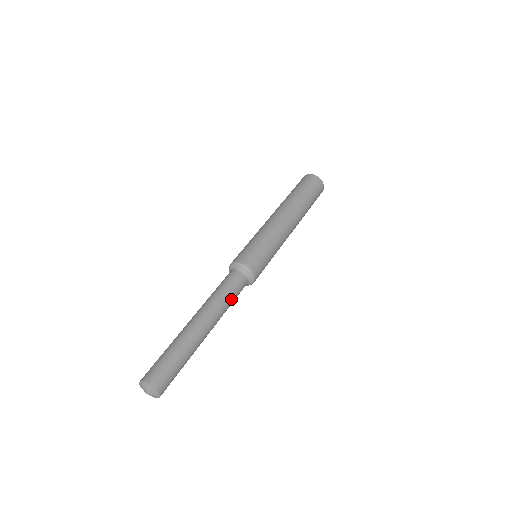
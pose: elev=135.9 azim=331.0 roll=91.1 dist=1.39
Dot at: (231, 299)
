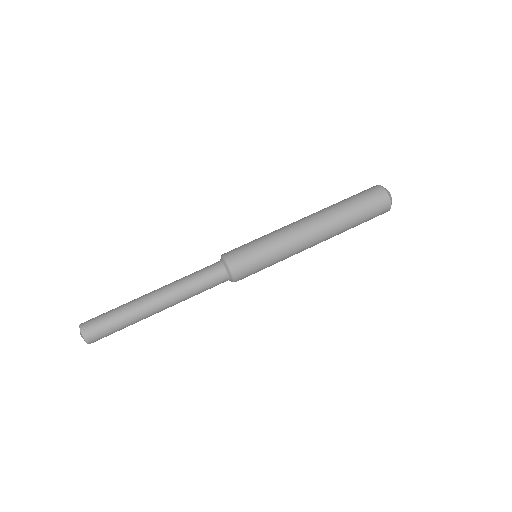
Dot at: (197, 288)
